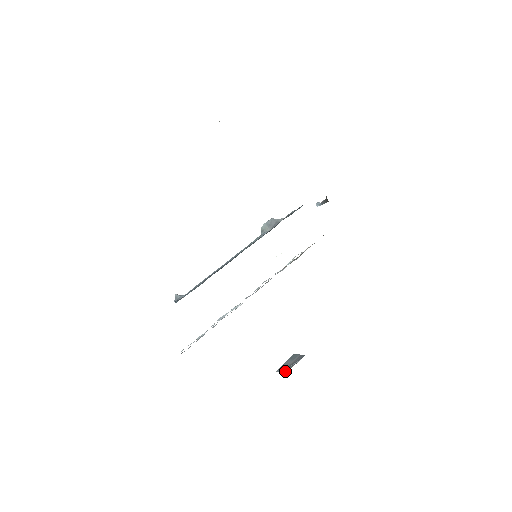
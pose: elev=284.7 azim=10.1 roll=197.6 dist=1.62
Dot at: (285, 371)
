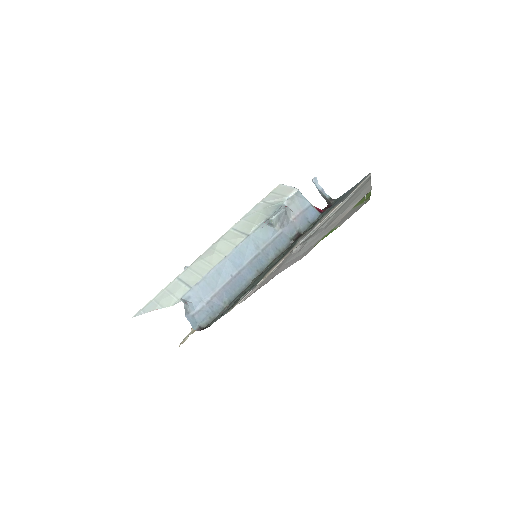
Dot at: occluded
